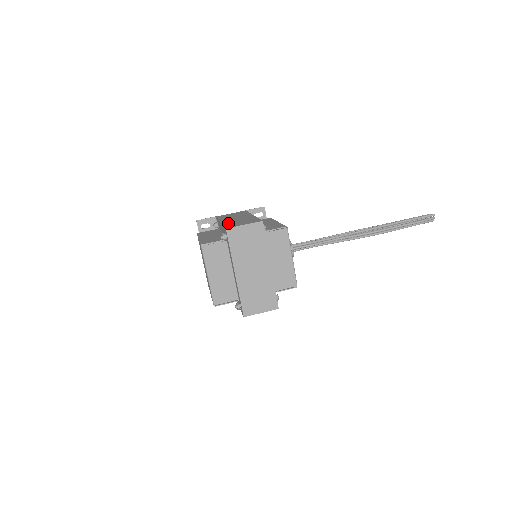
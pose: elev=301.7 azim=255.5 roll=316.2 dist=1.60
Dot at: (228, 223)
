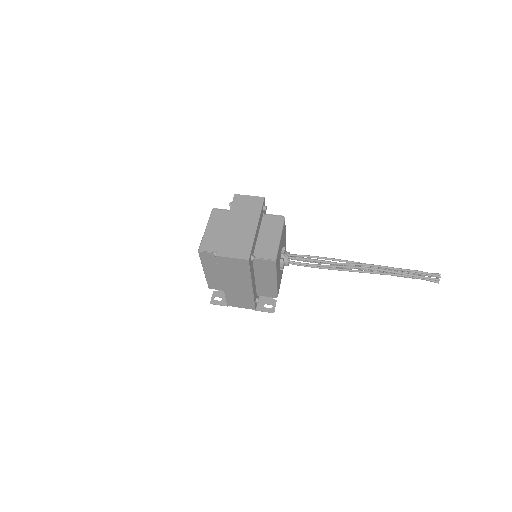
Dot at: occluded
